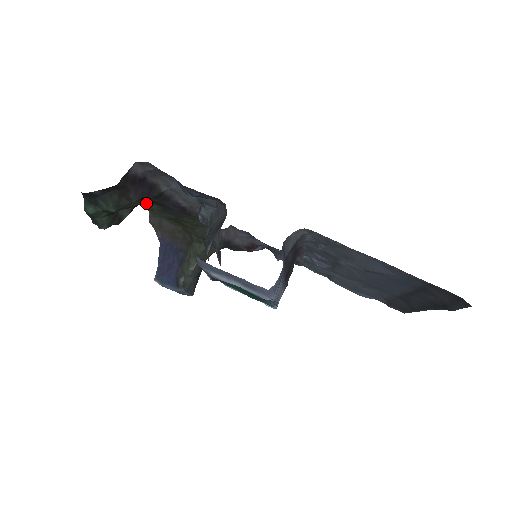
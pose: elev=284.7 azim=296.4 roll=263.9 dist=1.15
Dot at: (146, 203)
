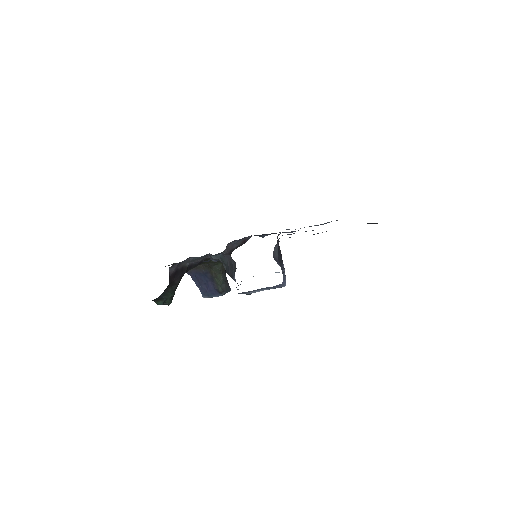
Dot at: occluded
